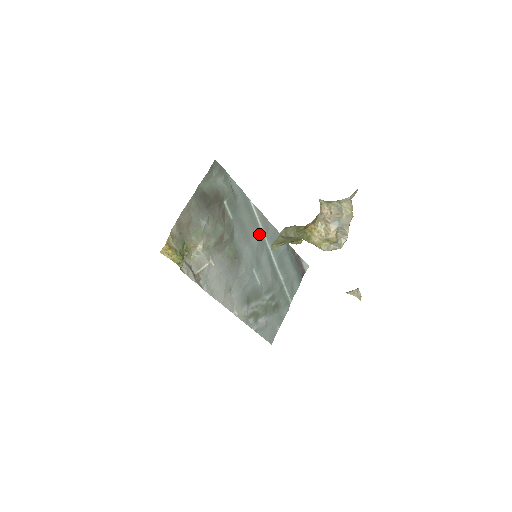
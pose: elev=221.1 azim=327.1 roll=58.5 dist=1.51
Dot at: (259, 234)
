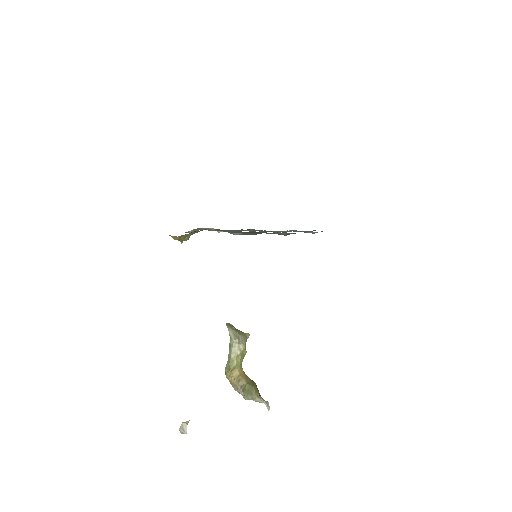
Dot at: occluded
